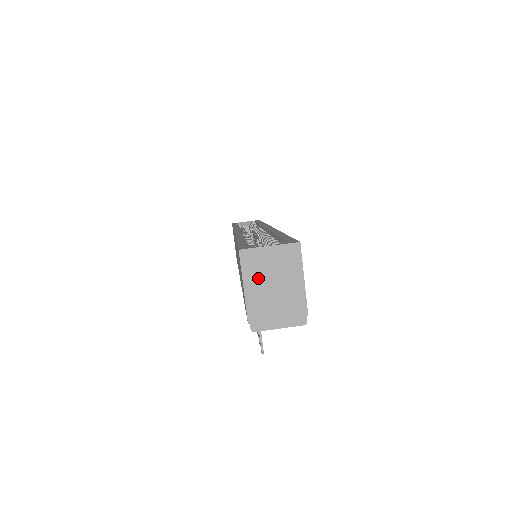
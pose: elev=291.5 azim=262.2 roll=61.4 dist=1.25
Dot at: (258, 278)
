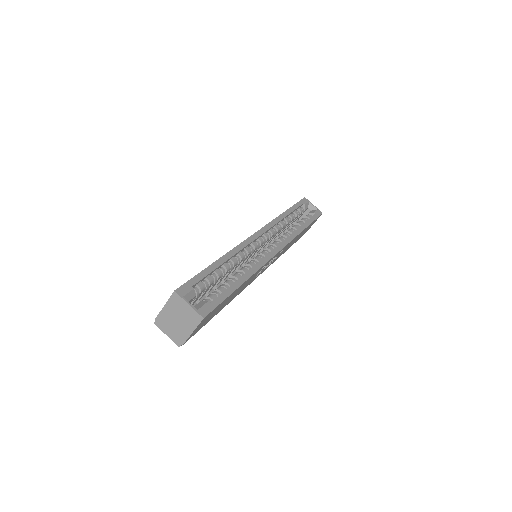
Dot at: (173, 309)
